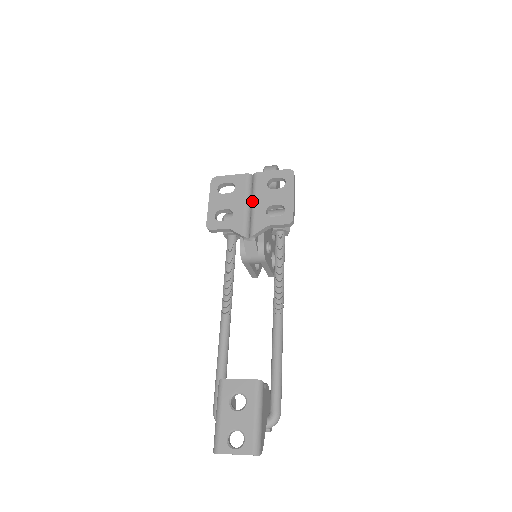
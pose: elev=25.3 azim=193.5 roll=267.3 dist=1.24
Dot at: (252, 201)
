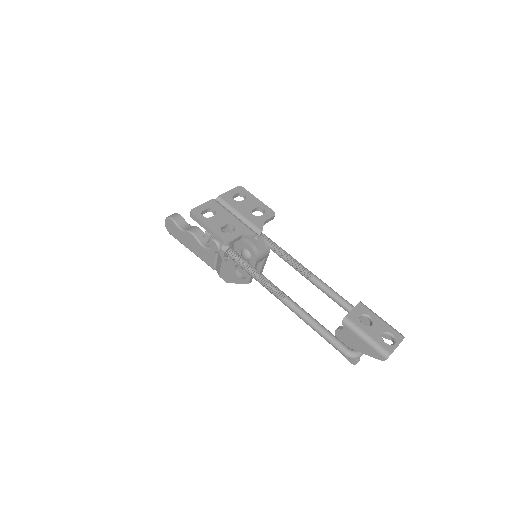
Dot at: (236, 213)
